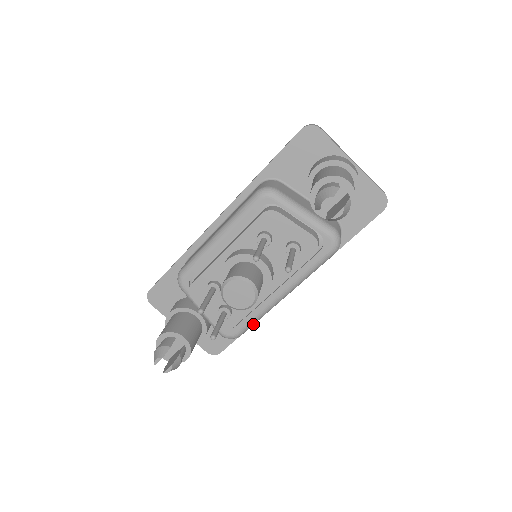
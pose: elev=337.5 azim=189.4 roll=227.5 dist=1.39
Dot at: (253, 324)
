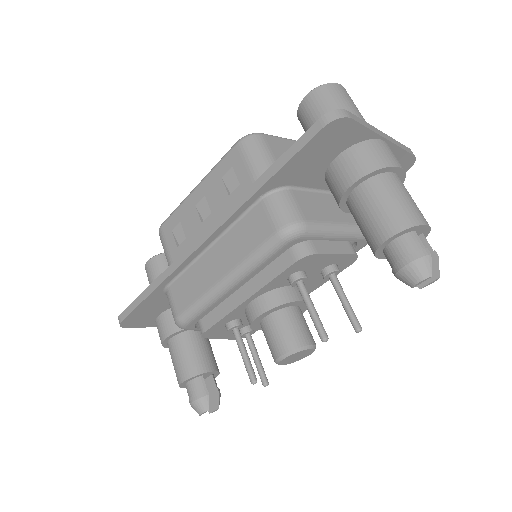
Dot at: occluded
